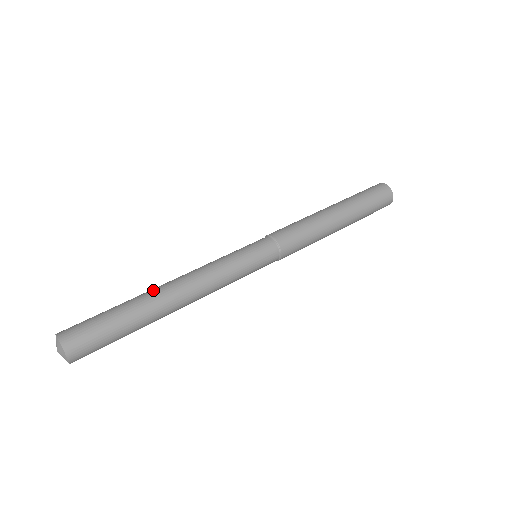
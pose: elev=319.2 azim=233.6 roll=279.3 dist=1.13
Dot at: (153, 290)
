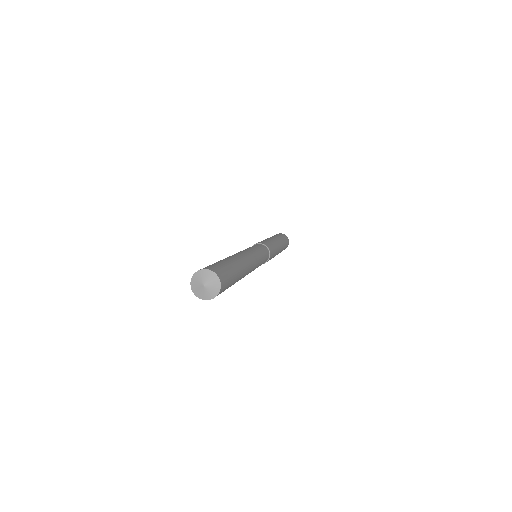
Dot at: (234, 256)
